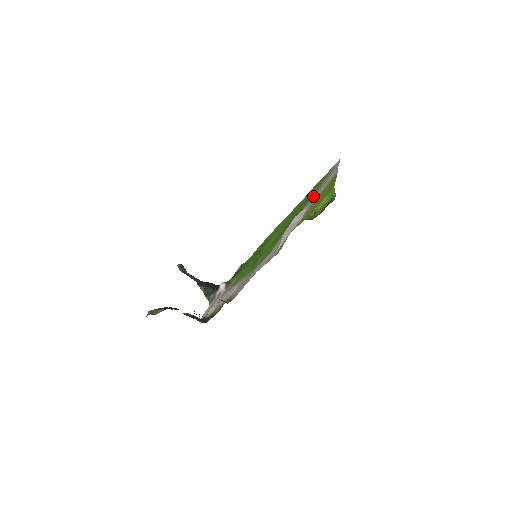
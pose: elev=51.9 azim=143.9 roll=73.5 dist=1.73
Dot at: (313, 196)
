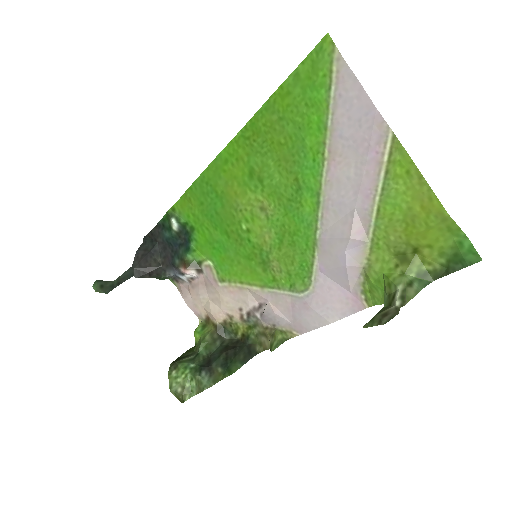
Dot at: (339, 170)
